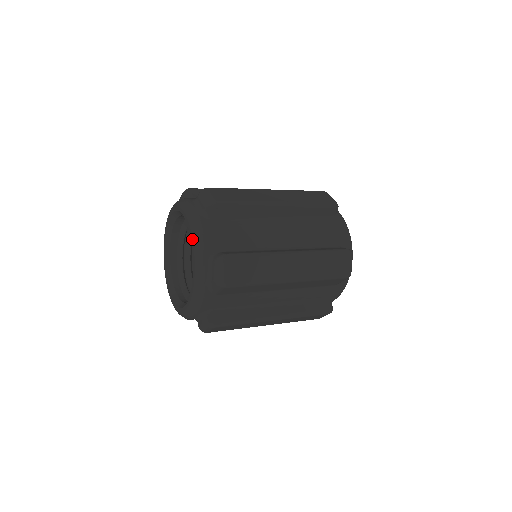
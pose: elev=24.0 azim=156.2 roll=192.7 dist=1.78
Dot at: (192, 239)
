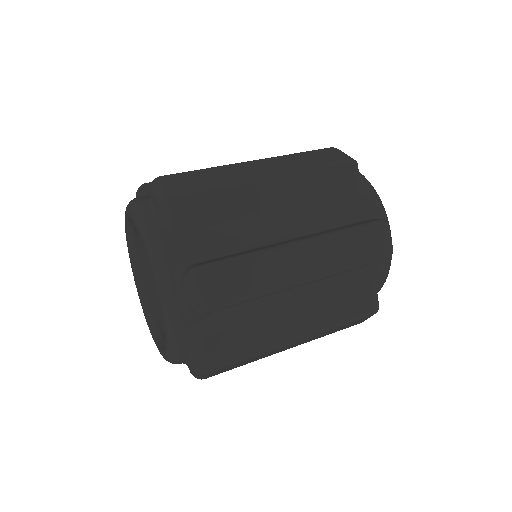
Dot at: (127, 212)
